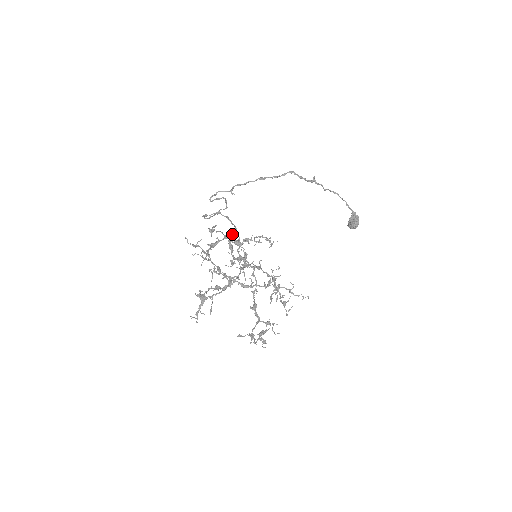
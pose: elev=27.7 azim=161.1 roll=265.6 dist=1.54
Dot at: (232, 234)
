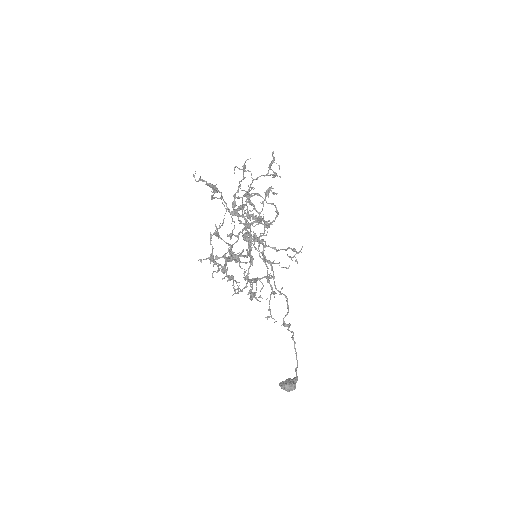
Dot at: occluded
